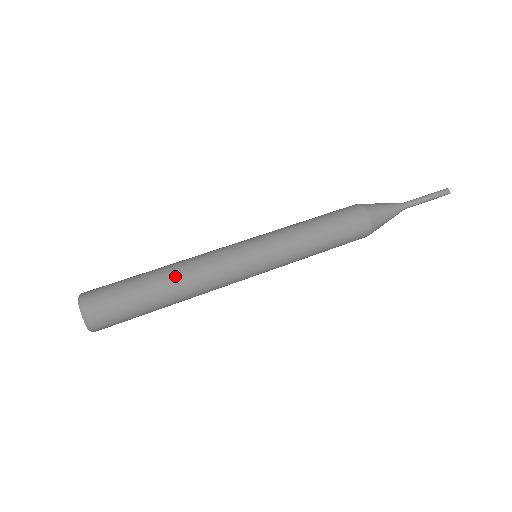
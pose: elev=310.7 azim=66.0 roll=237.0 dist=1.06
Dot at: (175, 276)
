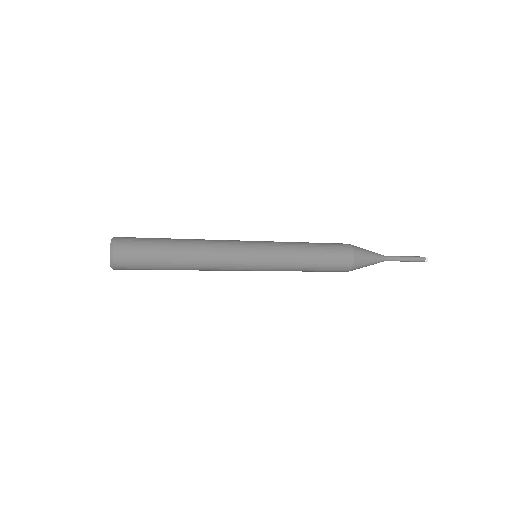
Dot at: (189, 240)
